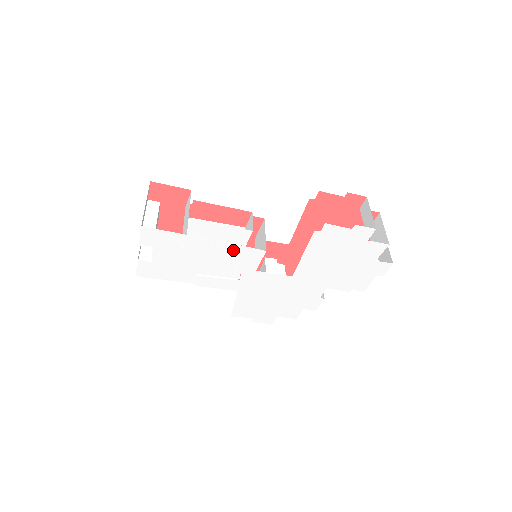
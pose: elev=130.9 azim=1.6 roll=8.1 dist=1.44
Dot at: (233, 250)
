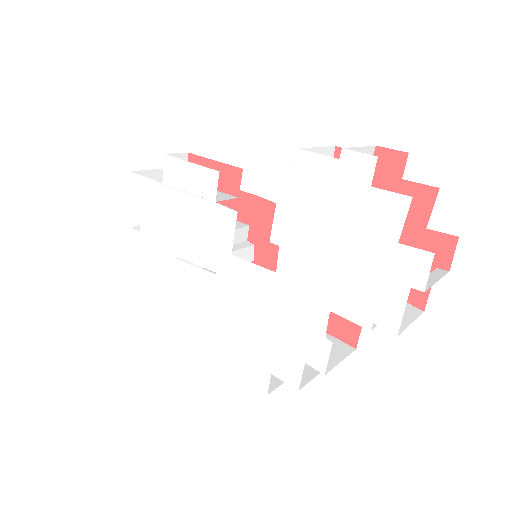
Dot at: (204, 210)
